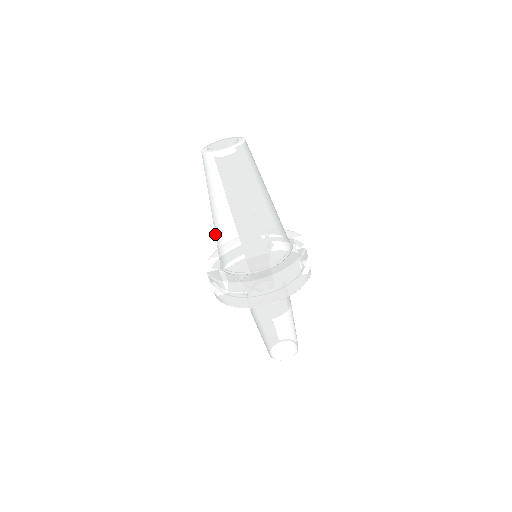
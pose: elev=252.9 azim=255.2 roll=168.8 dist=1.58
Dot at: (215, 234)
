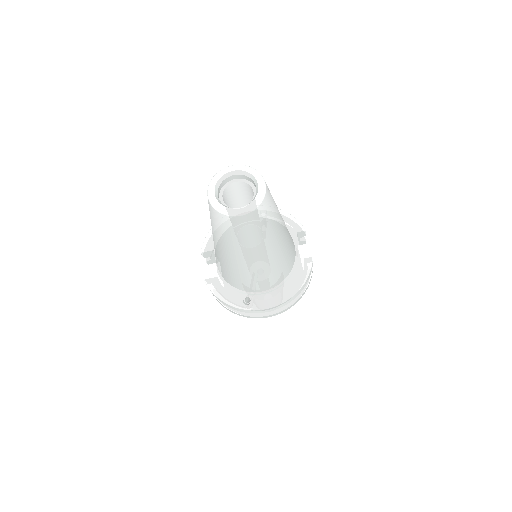
Dot at: (216, 254)
